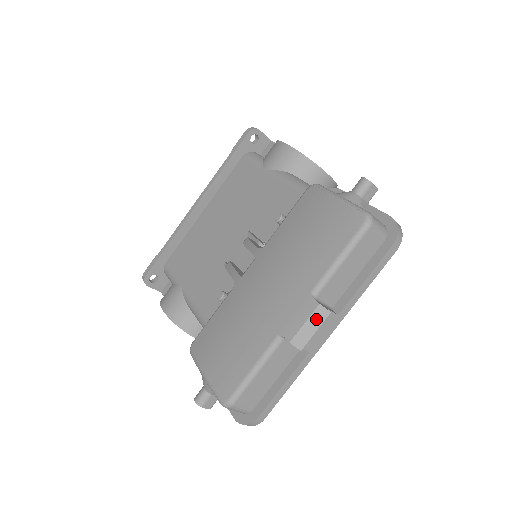
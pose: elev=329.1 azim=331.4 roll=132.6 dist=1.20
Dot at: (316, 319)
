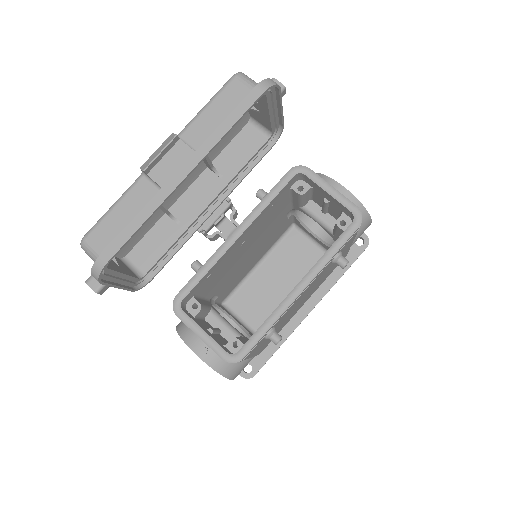
Dot at: (165, 144)
